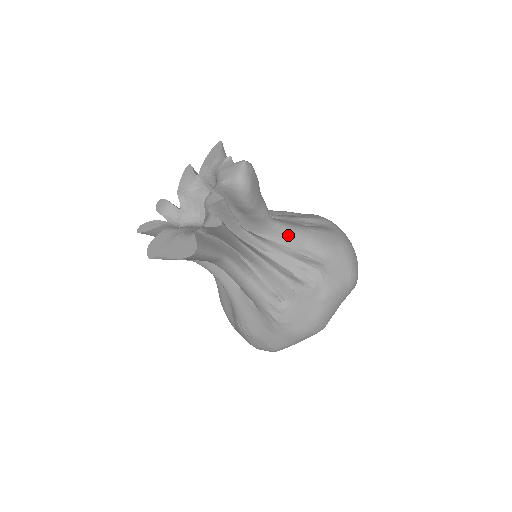
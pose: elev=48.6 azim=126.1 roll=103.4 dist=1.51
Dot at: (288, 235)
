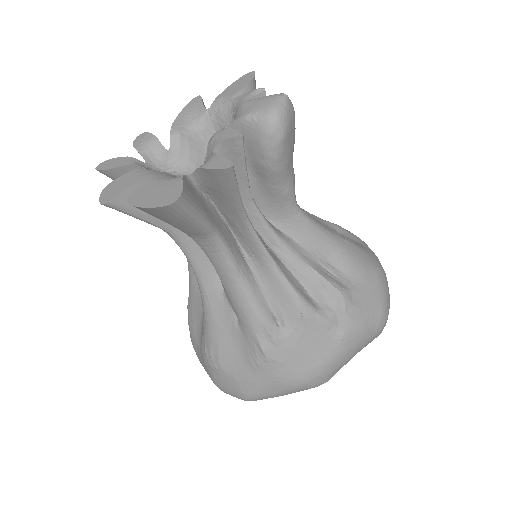
Dot at: (311, 234)
